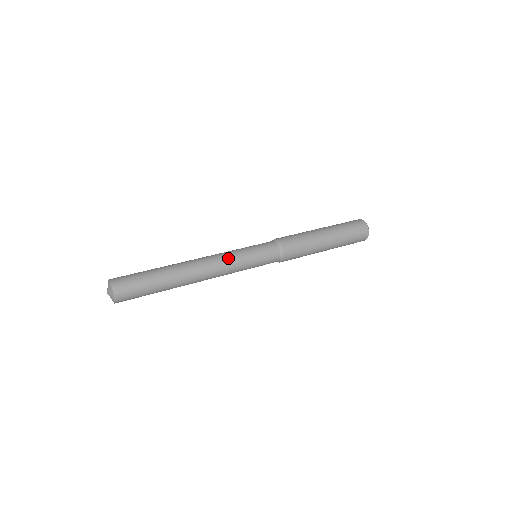
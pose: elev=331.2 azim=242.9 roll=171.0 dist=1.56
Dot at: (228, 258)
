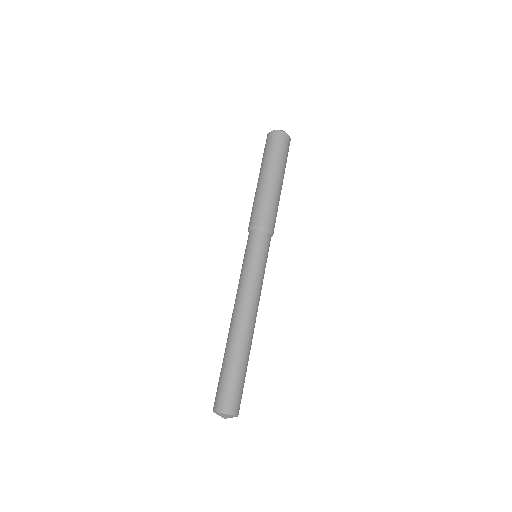
Dot at: (259, 289)
